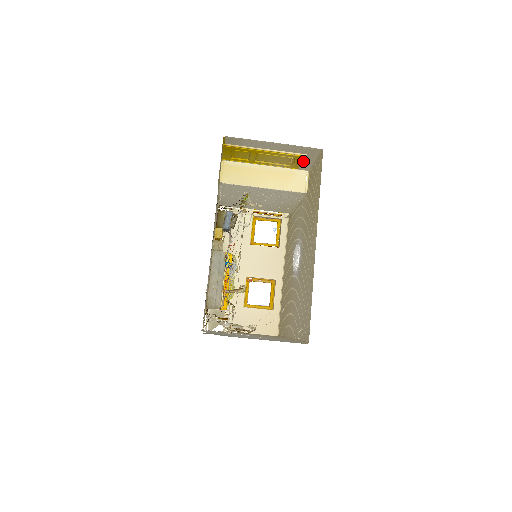
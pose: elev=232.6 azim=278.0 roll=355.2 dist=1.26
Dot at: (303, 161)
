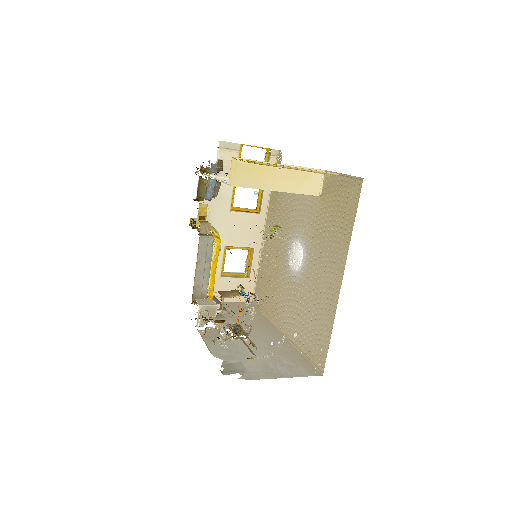
Dot at: occluded
